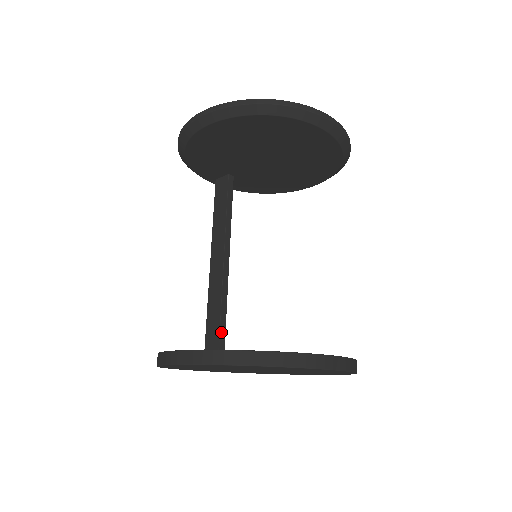
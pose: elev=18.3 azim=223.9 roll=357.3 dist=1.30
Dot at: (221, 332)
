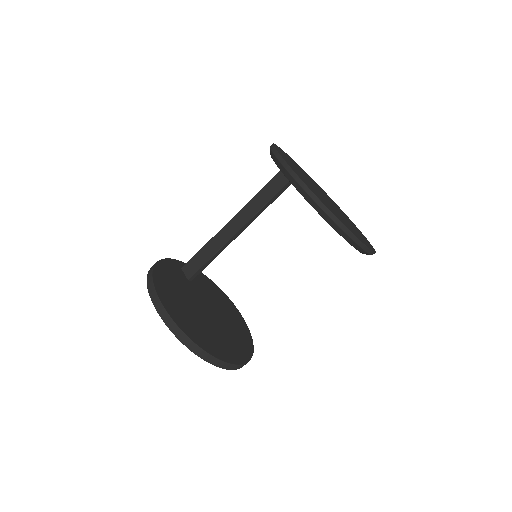
Dot at: (202, 268)
